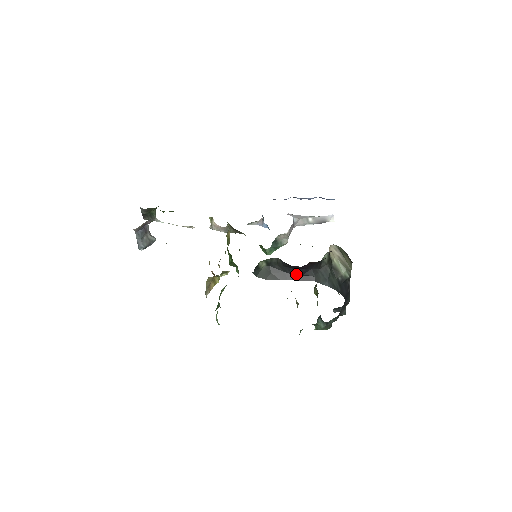
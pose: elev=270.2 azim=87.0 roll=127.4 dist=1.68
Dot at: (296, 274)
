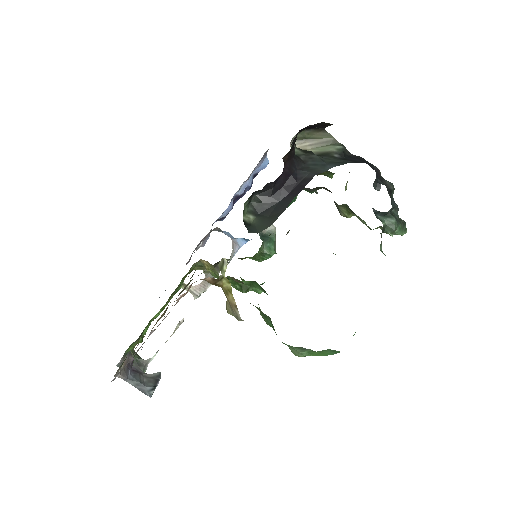
Dot at: (291, 190)
